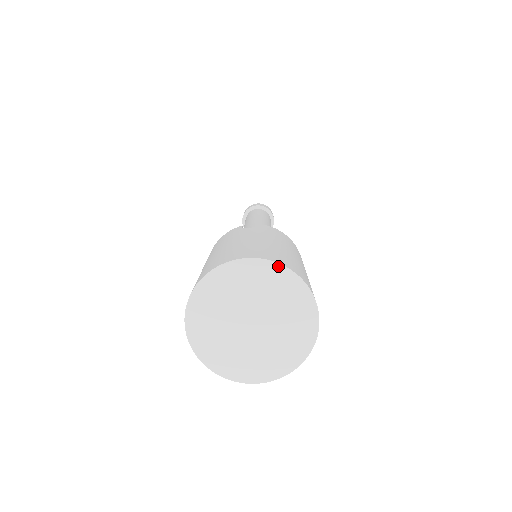
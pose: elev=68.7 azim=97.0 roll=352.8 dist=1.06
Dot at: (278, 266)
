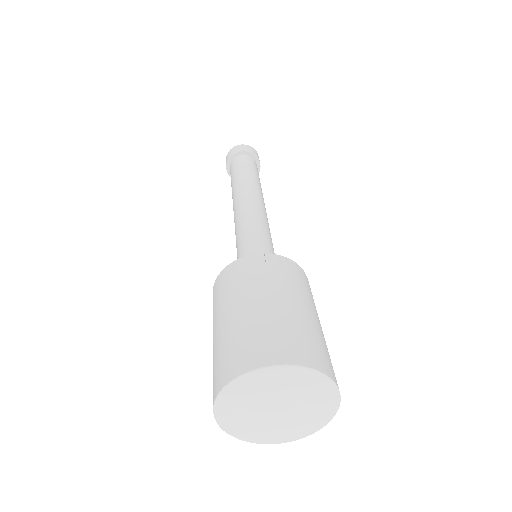
Dot at: (307, 370)
